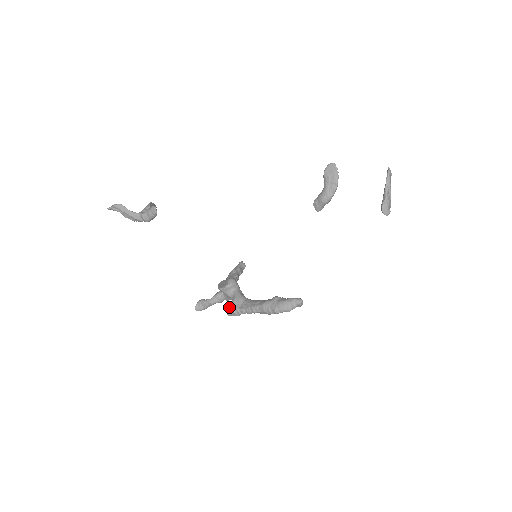
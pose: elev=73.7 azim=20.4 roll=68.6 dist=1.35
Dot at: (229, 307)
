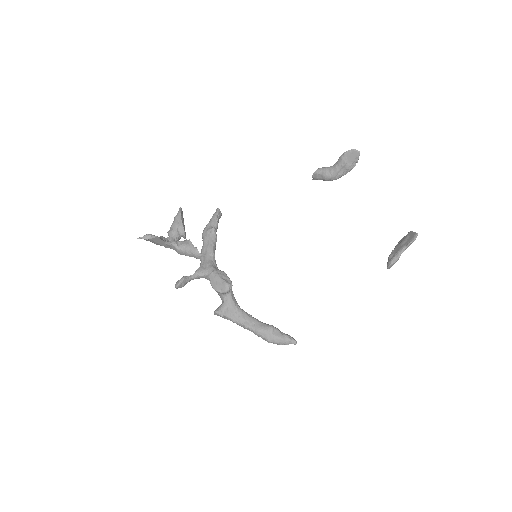
Dot at: (220, 313)
